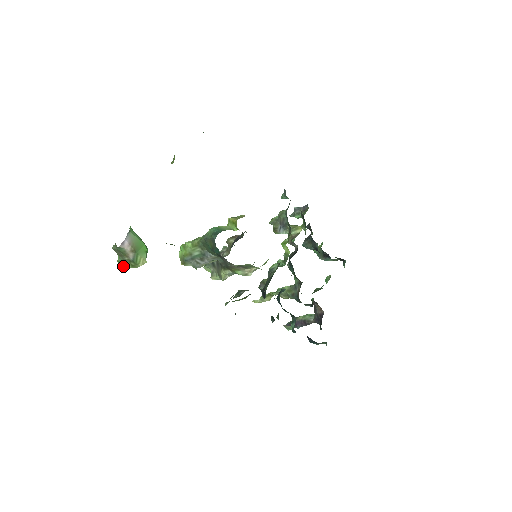
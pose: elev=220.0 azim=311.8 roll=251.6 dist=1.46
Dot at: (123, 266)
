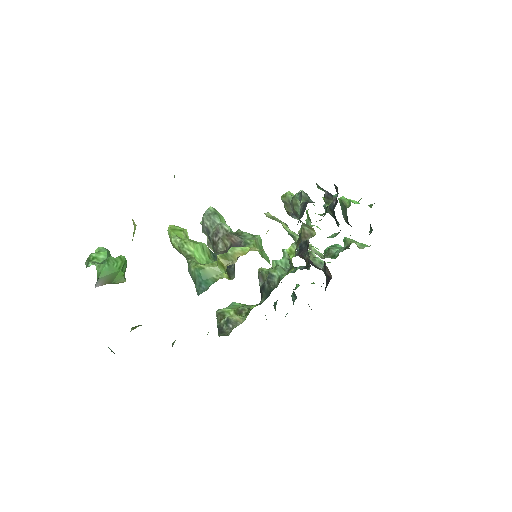
Dot at: occluded
